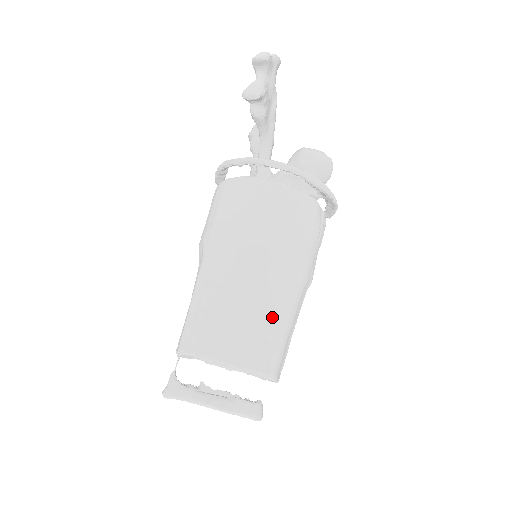
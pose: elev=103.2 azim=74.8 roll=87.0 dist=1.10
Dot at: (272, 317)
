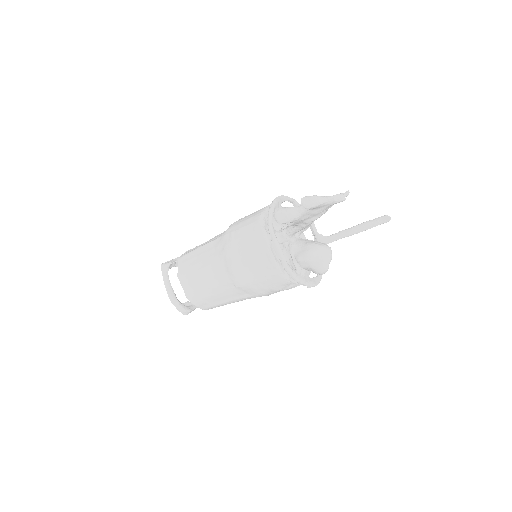
Dot at: (217, 296)
